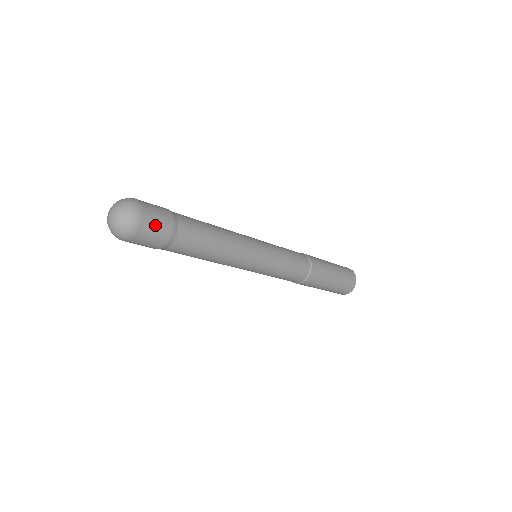
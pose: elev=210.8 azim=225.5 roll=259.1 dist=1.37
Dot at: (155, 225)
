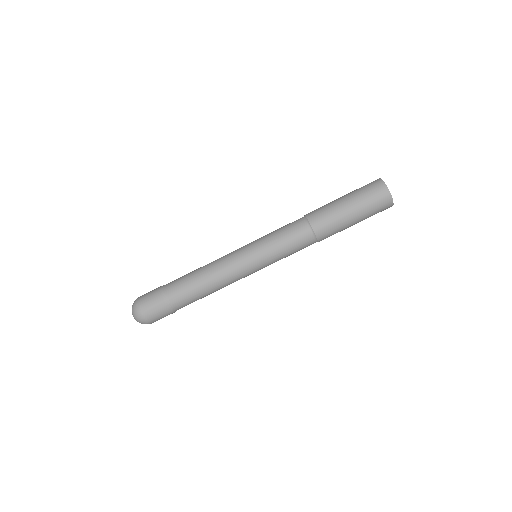
Dot at: (156, 314)
